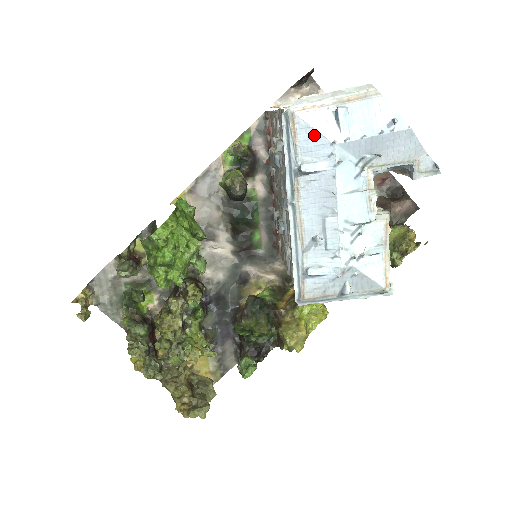
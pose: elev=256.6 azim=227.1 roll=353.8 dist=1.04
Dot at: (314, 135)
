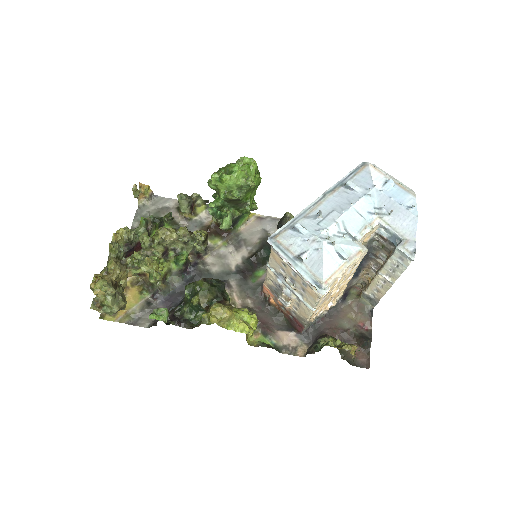
Dot at: (369, 177)
